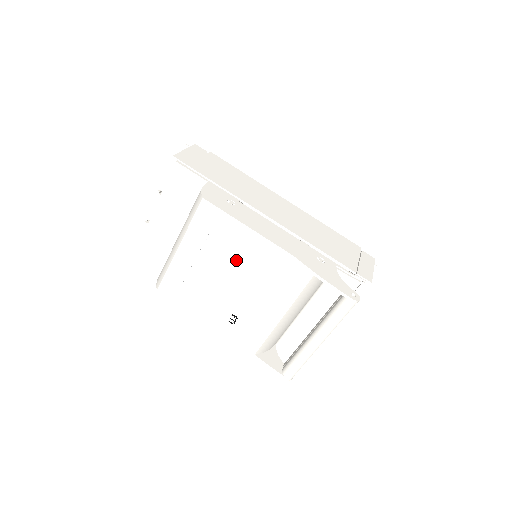
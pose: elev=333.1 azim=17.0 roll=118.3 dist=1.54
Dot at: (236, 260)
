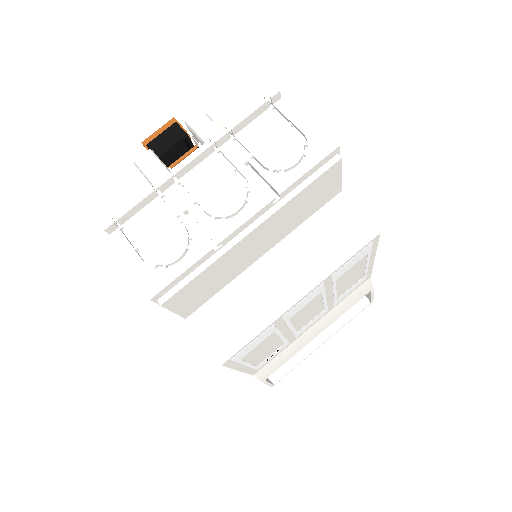
Dot at: (335, 294)
